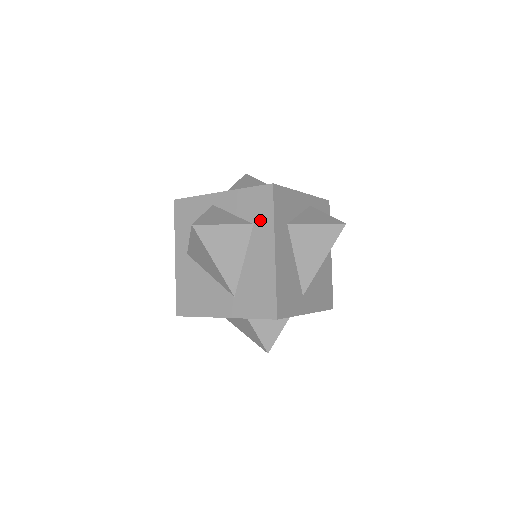
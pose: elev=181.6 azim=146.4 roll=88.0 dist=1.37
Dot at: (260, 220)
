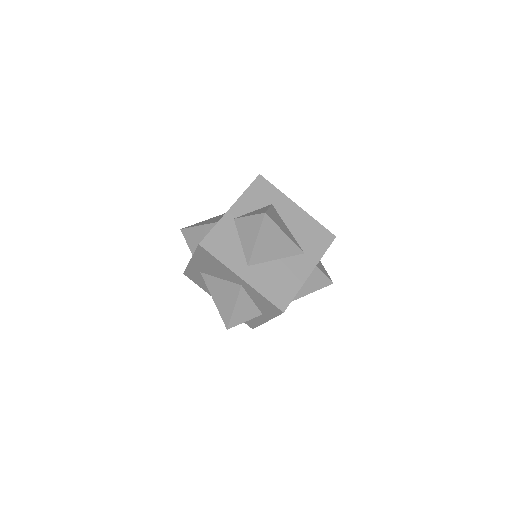
Dot at: (273, 198)
